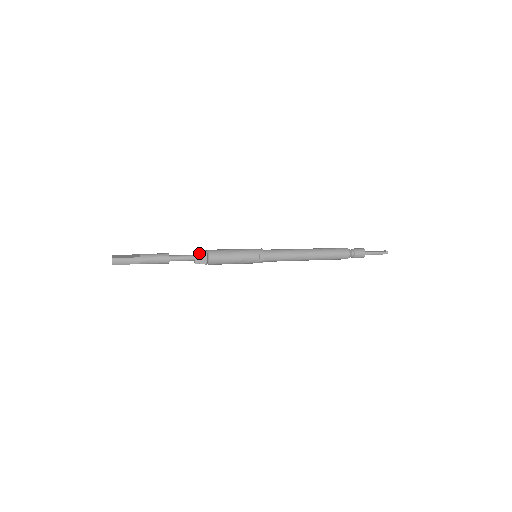
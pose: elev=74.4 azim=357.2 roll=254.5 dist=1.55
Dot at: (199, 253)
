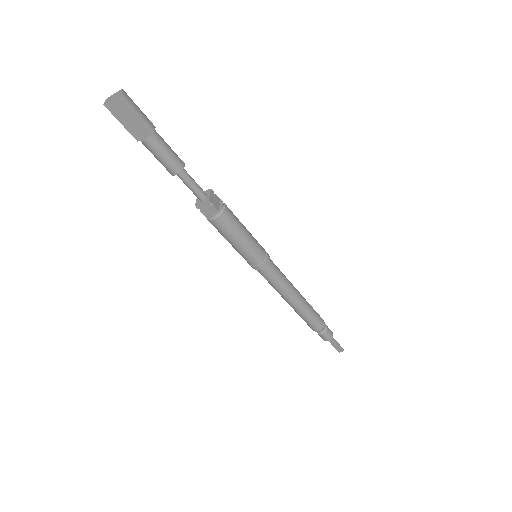
Dot at: (213, 193)
